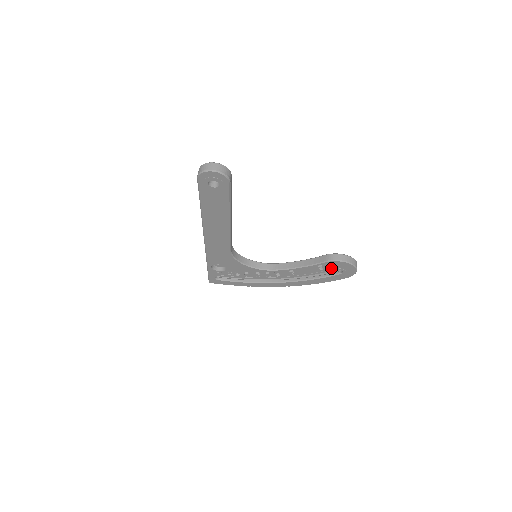
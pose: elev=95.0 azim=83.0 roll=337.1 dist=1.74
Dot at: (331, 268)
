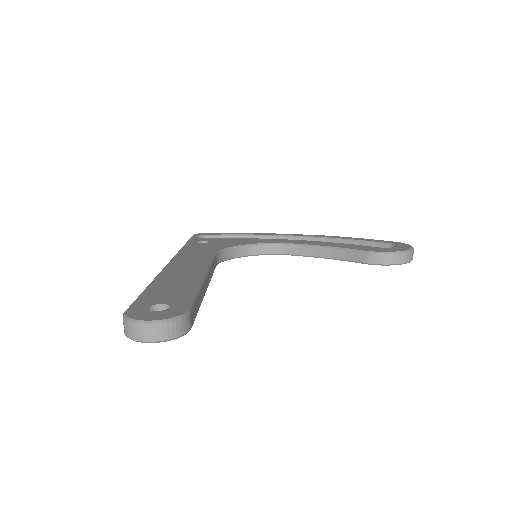
Dot at: occluded
